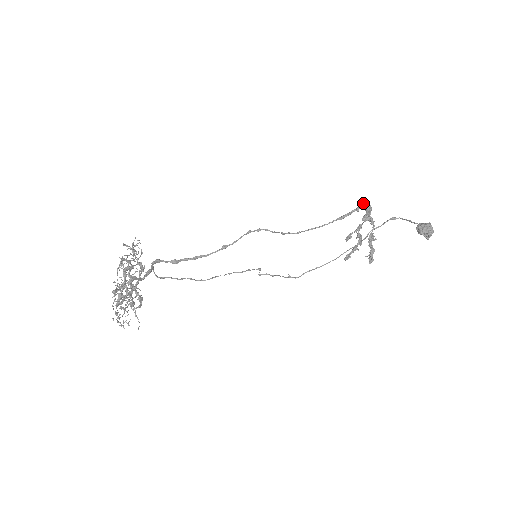
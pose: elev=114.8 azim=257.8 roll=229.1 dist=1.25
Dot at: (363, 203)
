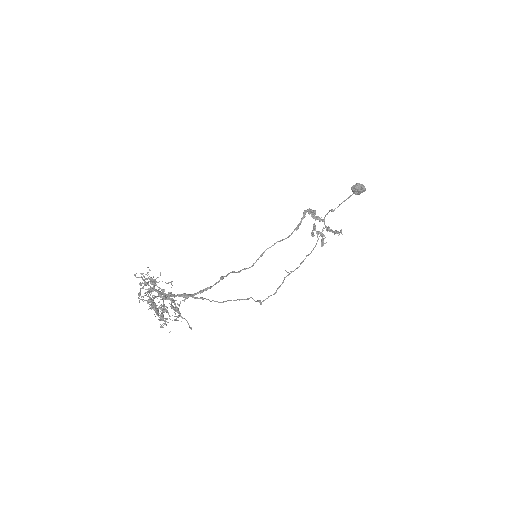
Dot at: (305, 210)
